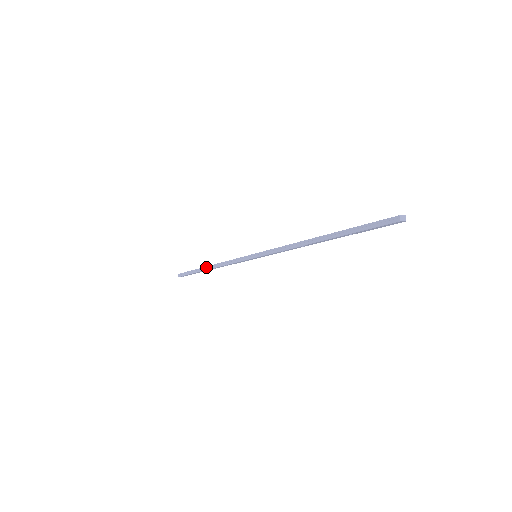
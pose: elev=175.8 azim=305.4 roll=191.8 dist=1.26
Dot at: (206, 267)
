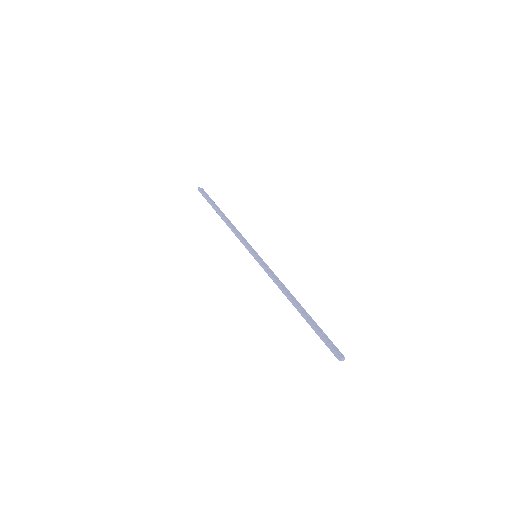
Dot at: (220, 214)
